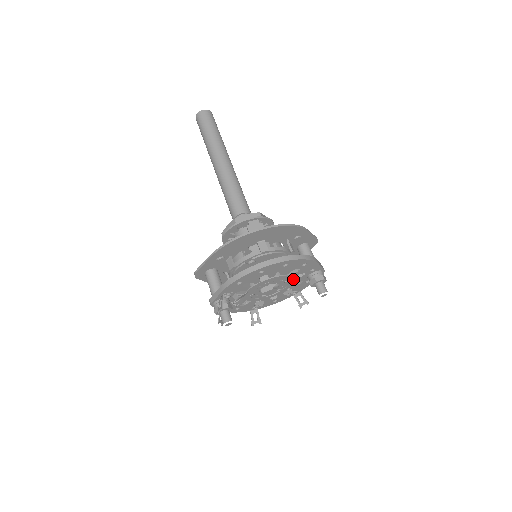
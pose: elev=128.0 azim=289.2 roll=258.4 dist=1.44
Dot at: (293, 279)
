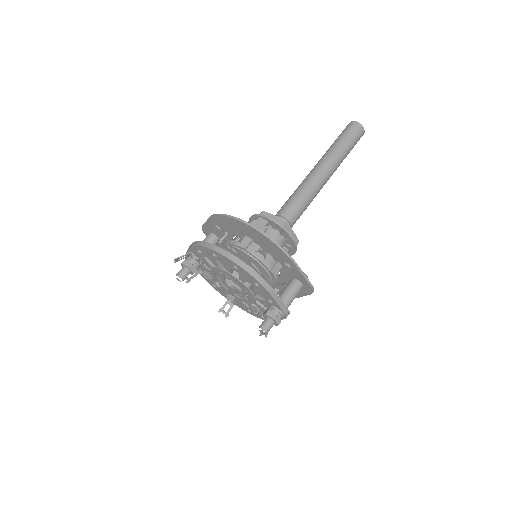
Dot at: (253, 295)
